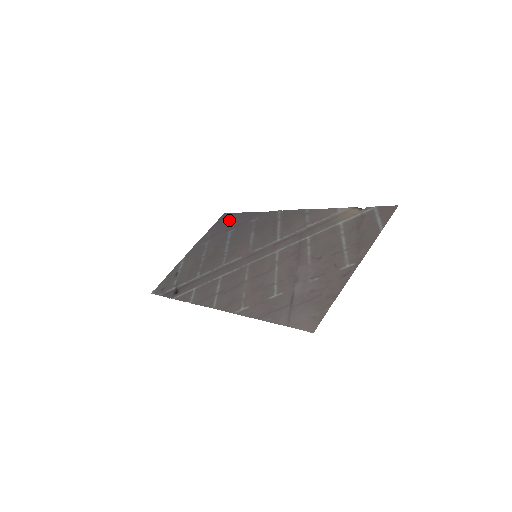
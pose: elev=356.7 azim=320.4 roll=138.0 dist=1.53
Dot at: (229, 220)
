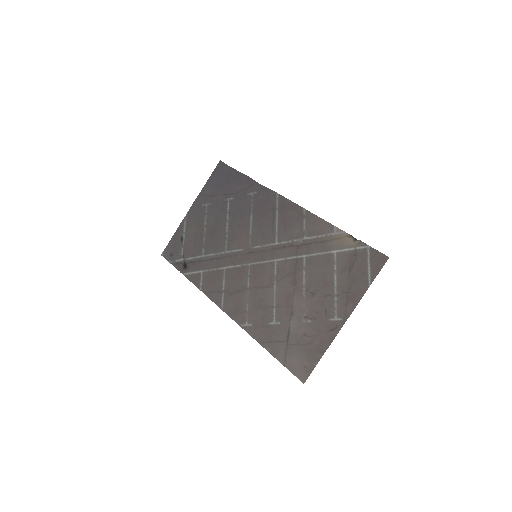
Dot at: (226, 178)
